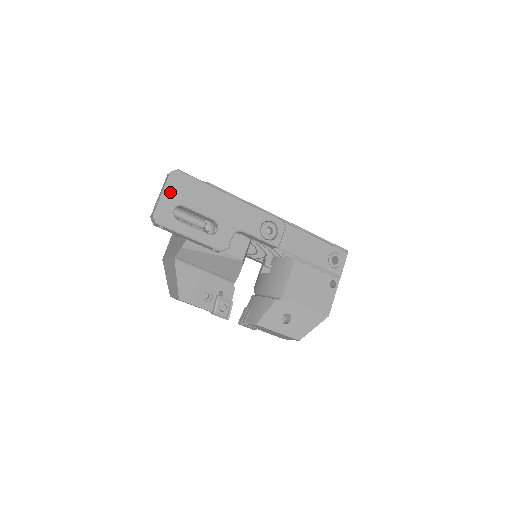
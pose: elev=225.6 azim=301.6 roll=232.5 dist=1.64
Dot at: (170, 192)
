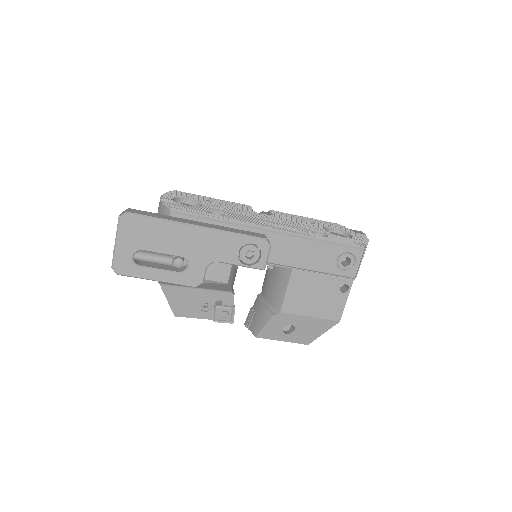
Dot at: (123, 240)
